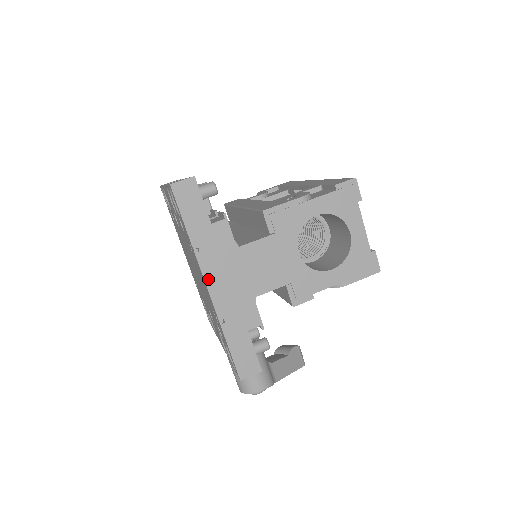
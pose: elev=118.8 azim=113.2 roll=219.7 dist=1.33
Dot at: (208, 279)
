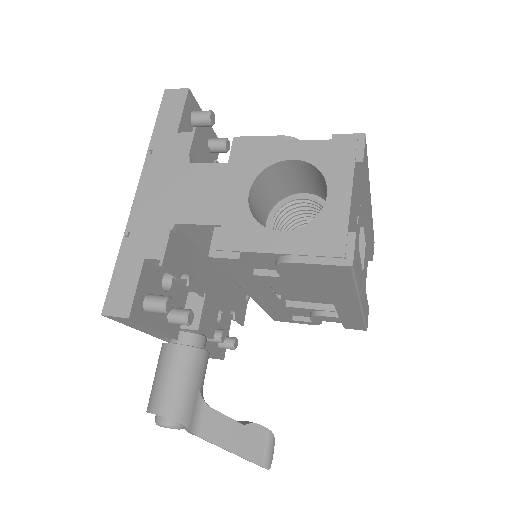
Dot at: (142, 184)
